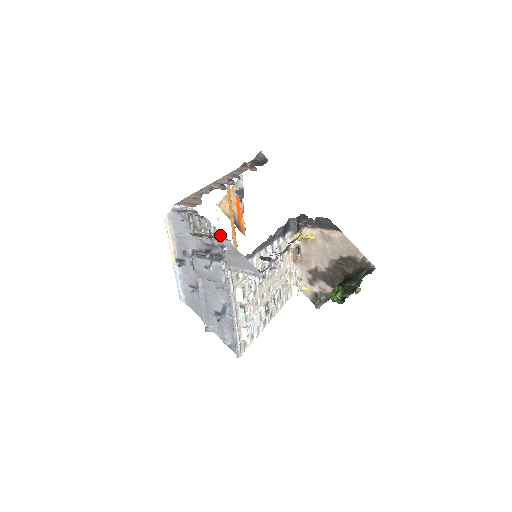
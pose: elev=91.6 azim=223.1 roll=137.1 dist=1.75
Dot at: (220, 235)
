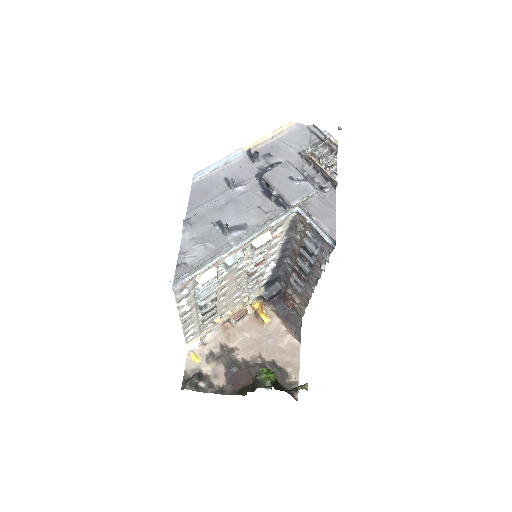
Dot at: occluded
